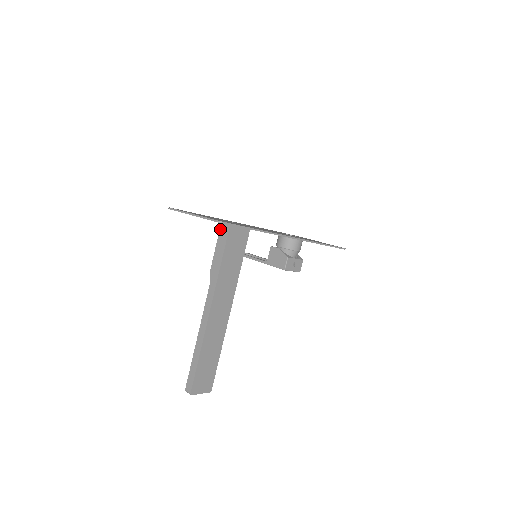
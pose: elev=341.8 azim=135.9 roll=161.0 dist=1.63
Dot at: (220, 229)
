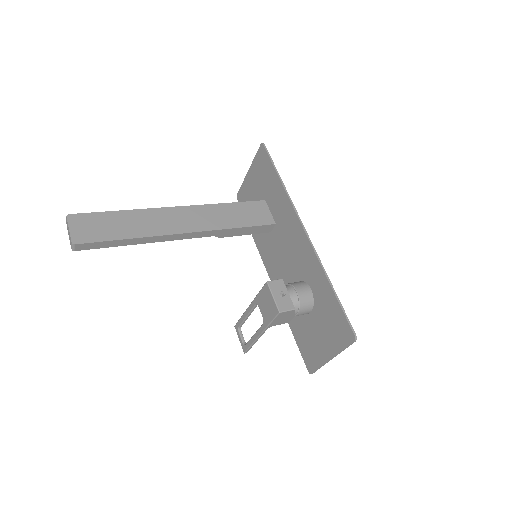
Dot at: occluded
